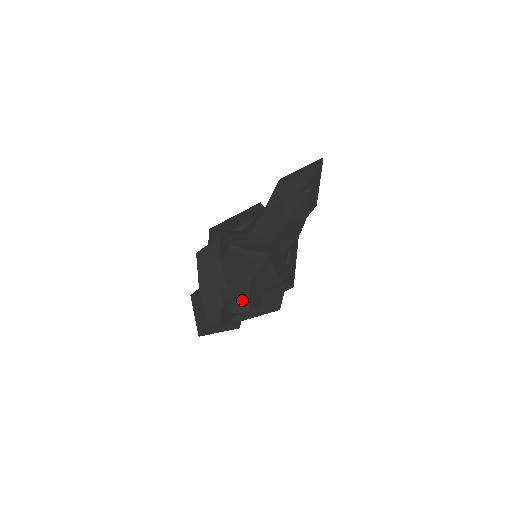
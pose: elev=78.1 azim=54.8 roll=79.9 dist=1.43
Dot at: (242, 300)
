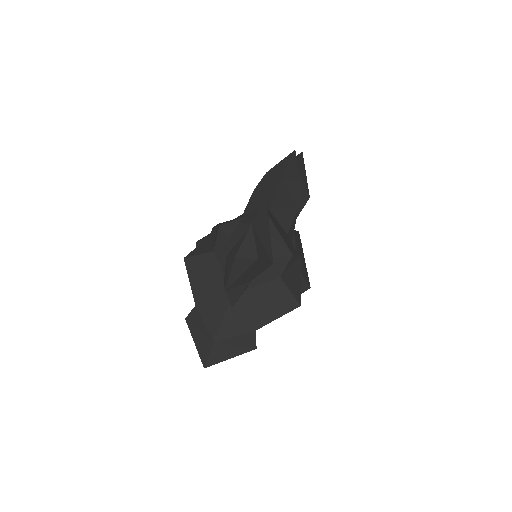
Dot at: (246, 243)
